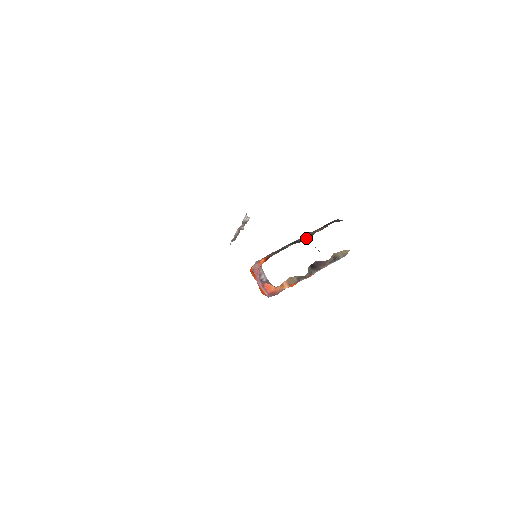
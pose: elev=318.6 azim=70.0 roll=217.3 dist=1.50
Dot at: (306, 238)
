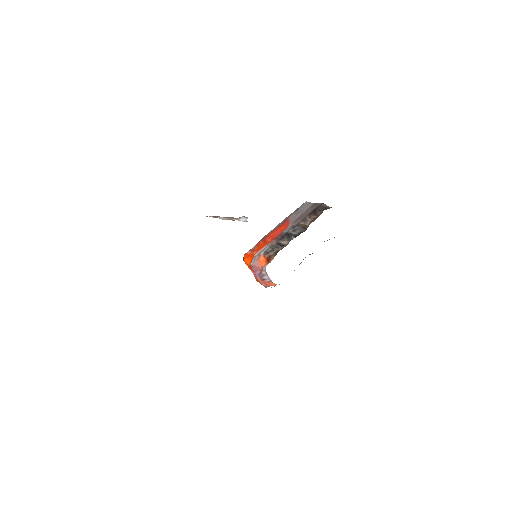
Dot at: (300, 231)
